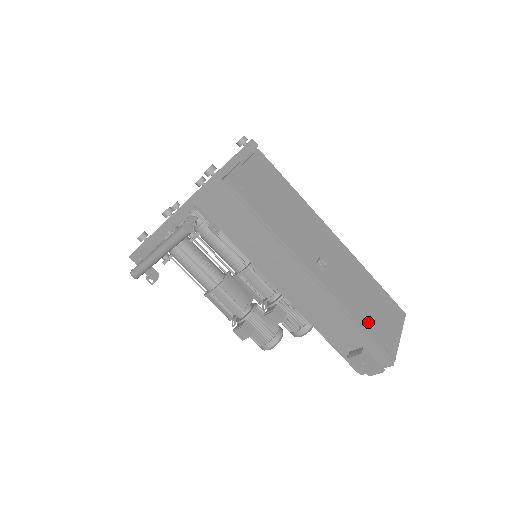
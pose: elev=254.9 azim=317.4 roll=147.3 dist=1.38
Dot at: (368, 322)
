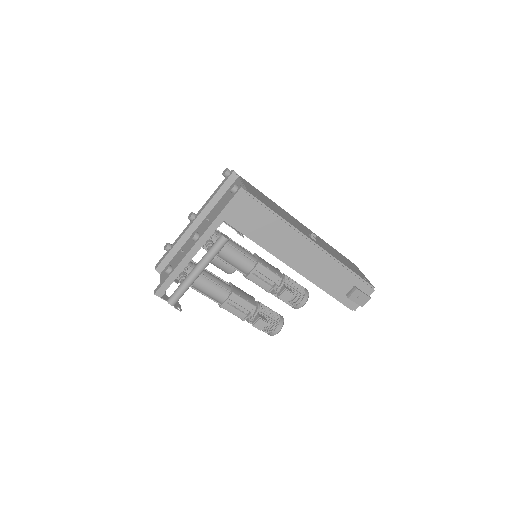
Dot at: (350, 268)
